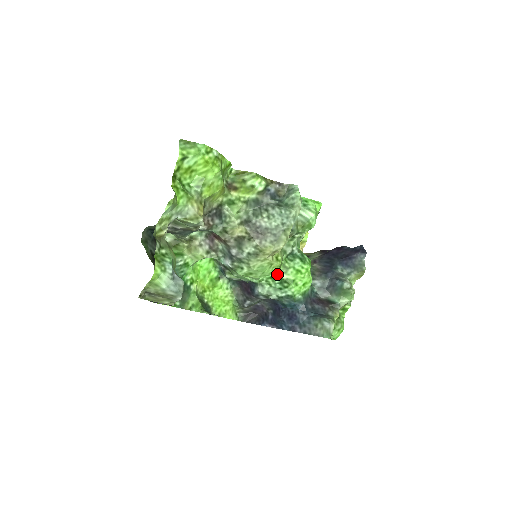
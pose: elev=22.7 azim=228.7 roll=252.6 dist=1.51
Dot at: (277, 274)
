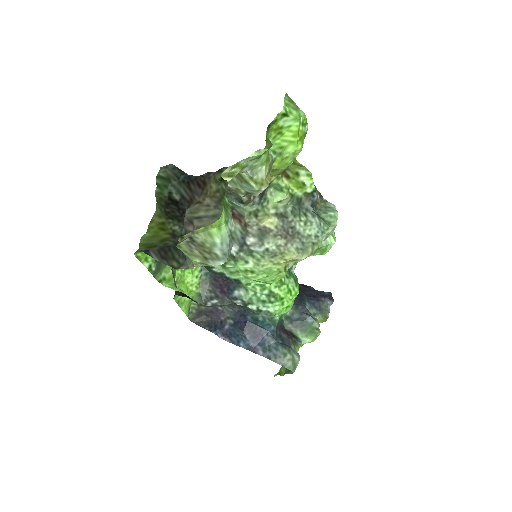
Dot at: (270, 284)
